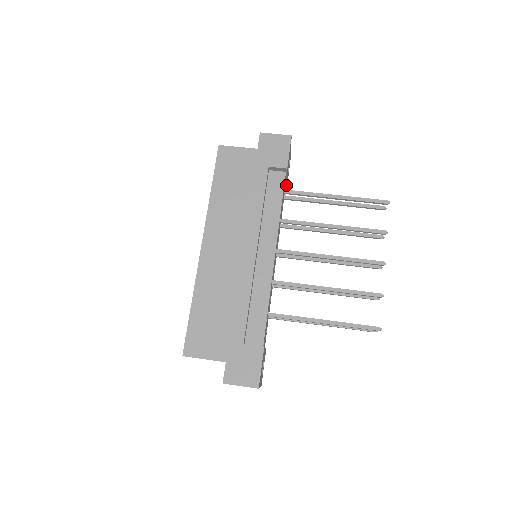
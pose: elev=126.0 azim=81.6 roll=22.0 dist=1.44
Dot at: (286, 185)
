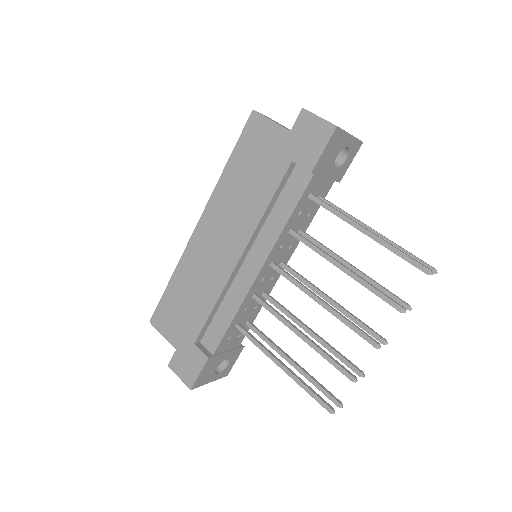
Dot at: (333, 180)
